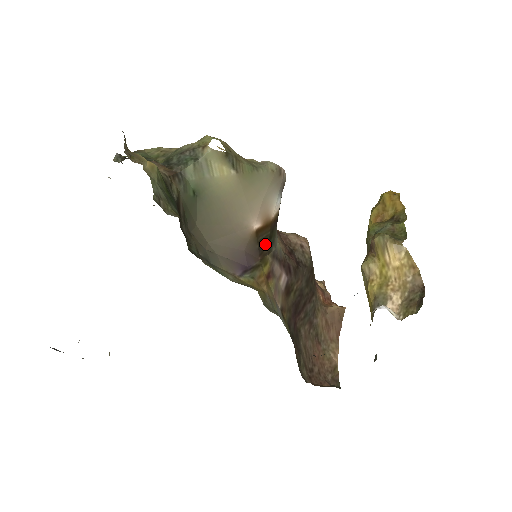
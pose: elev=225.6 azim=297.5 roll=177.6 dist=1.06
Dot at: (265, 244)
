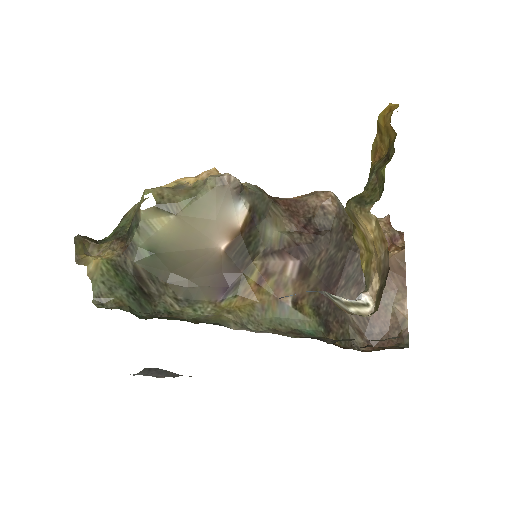
Dot at: (244, 254)
